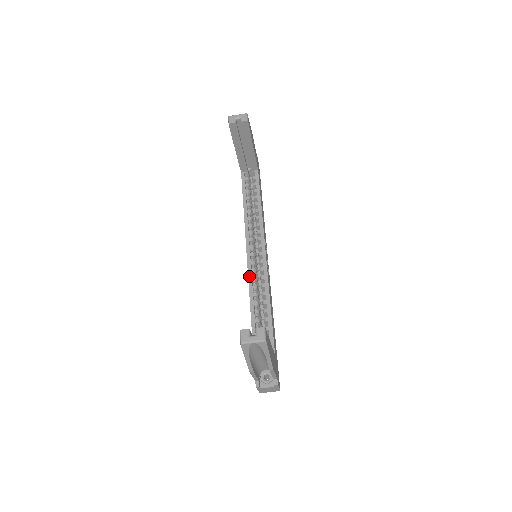
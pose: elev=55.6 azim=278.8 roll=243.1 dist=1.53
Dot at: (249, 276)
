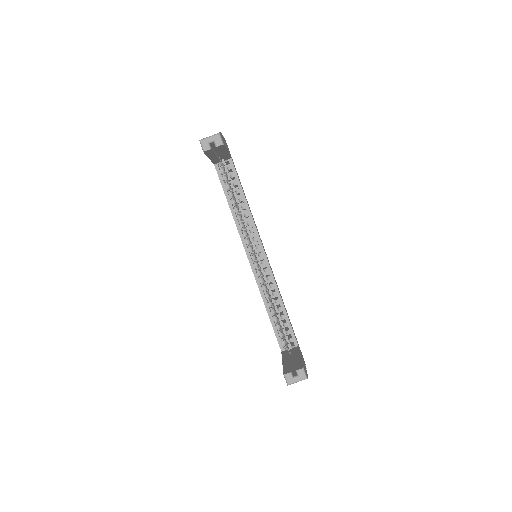
Dot at: (257, 281)
